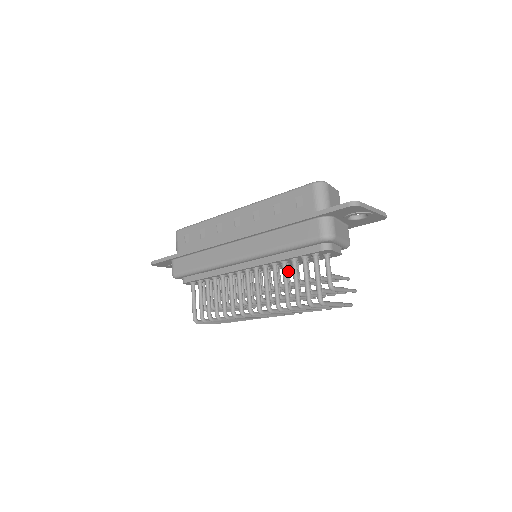
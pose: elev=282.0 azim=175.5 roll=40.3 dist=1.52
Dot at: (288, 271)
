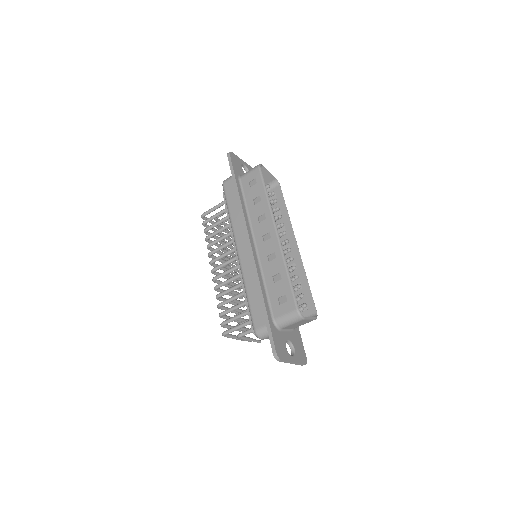
Dot at: occluded
